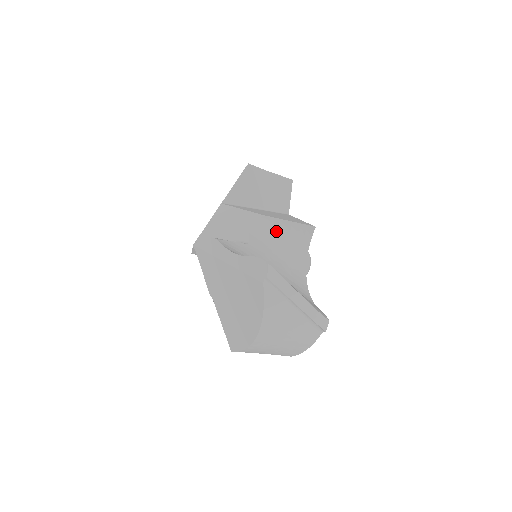
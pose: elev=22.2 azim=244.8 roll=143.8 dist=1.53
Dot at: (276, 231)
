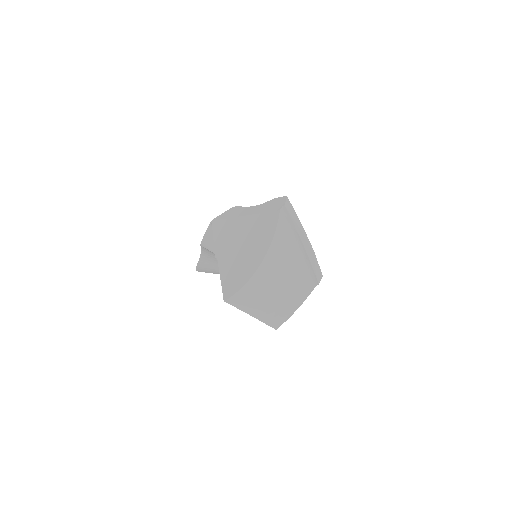
Dot at: occluded
